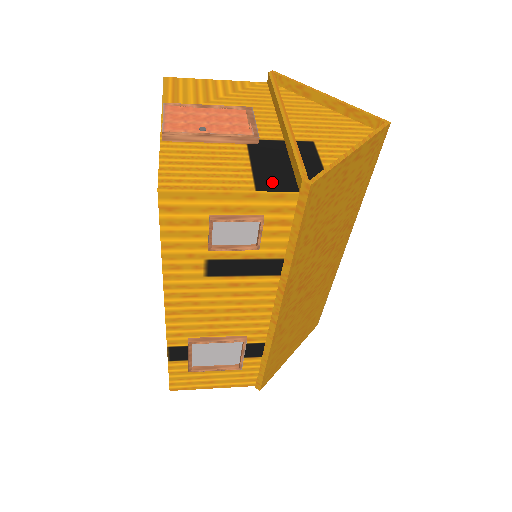
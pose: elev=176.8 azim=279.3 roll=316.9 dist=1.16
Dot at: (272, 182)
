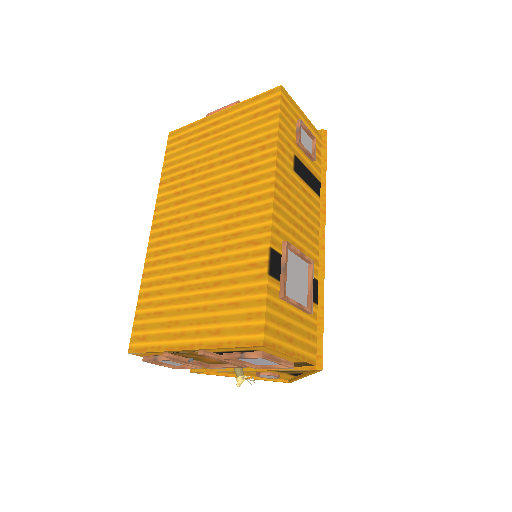
Dot at: occluded
